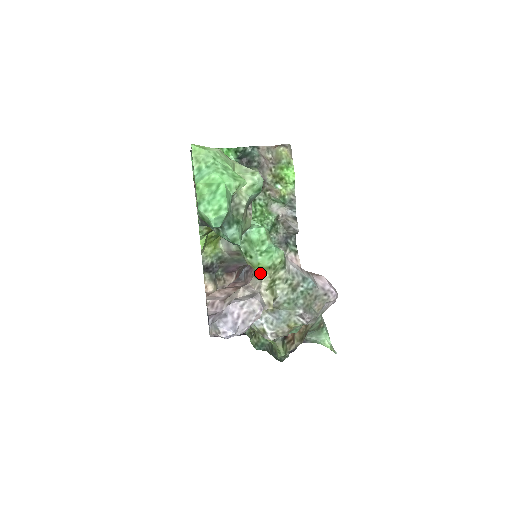
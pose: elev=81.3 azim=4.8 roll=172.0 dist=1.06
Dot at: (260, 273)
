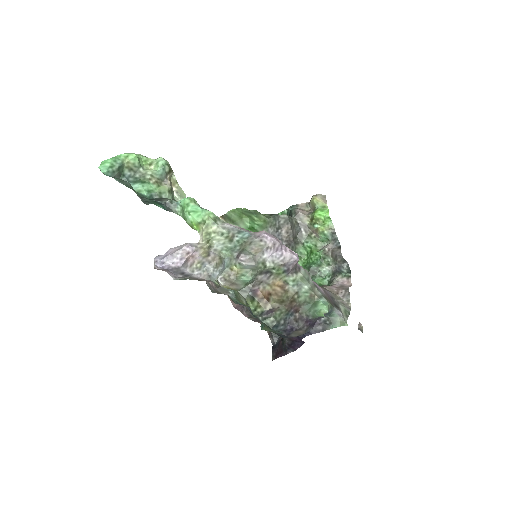
Dot at: (197, 230)
